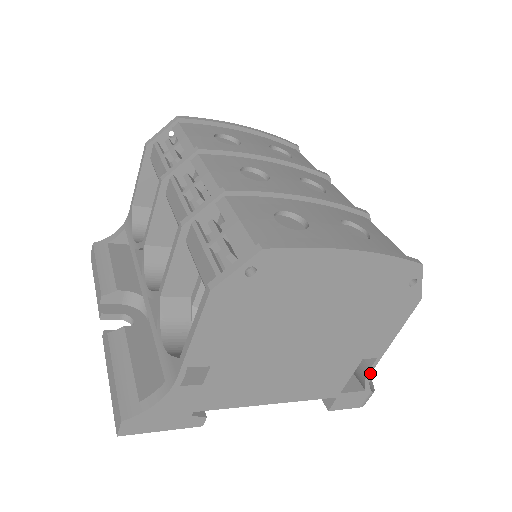
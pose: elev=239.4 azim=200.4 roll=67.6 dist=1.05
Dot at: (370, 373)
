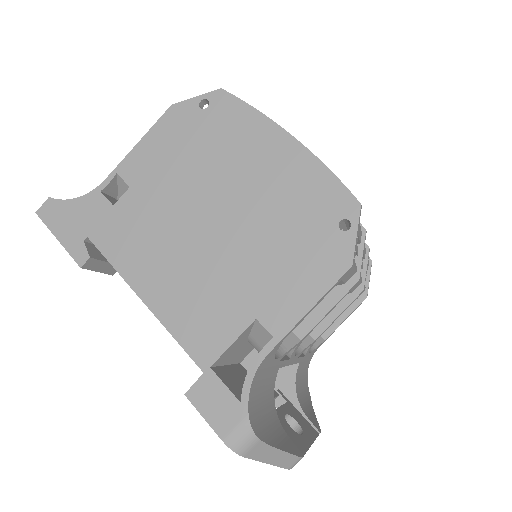
Dot at: (257, 364)
